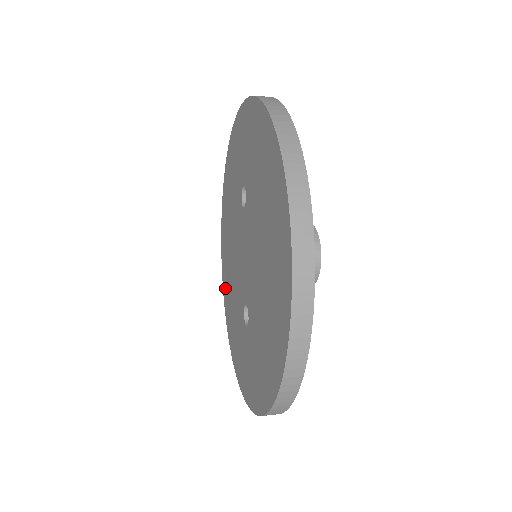
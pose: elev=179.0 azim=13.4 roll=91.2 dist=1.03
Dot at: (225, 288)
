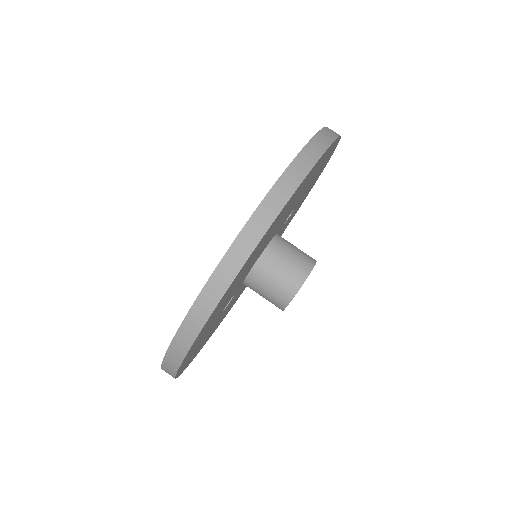
Dot at: occluded
